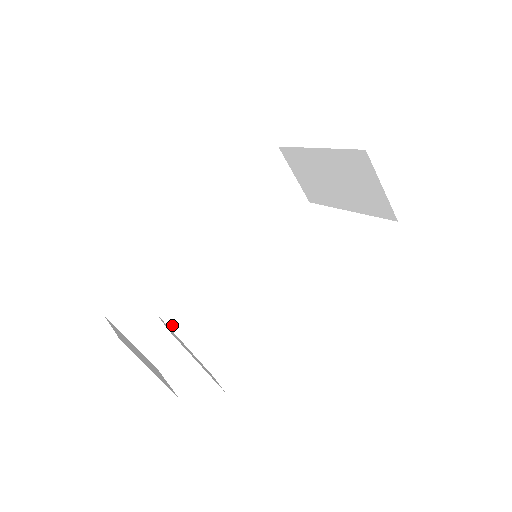
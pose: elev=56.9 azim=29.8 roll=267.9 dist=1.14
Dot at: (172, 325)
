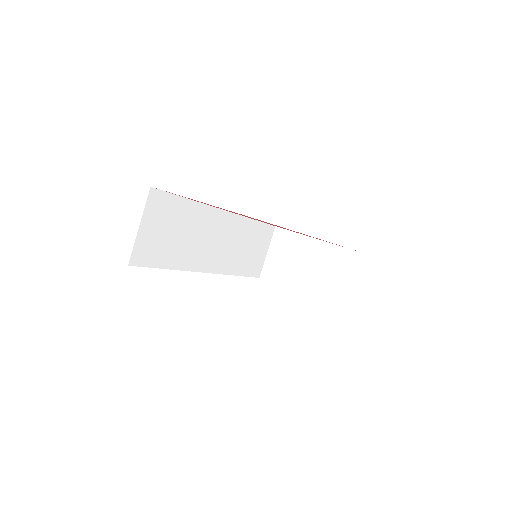
Dot at: (161, 248)
